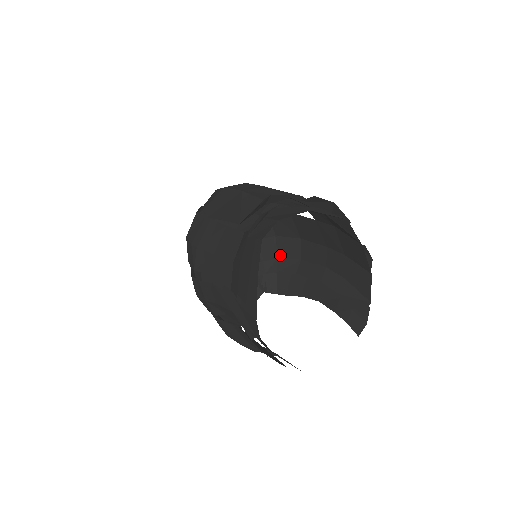
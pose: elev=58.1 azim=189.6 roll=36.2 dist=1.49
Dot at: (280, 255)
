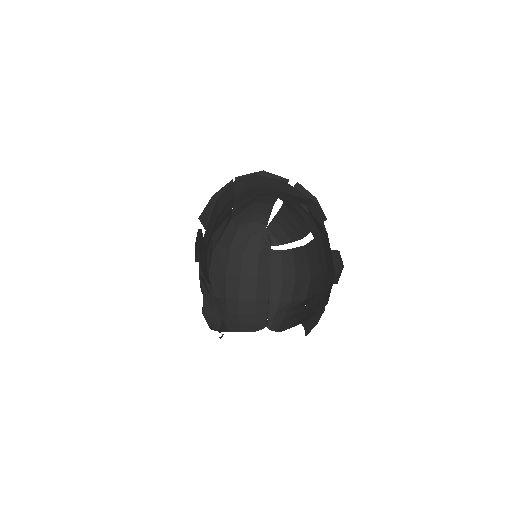
Dot at: (293, 297)
